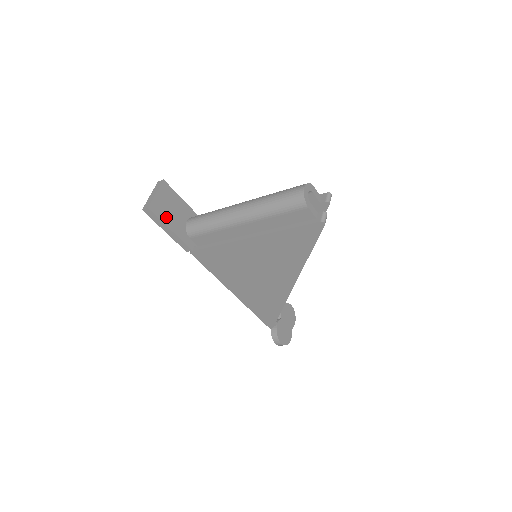
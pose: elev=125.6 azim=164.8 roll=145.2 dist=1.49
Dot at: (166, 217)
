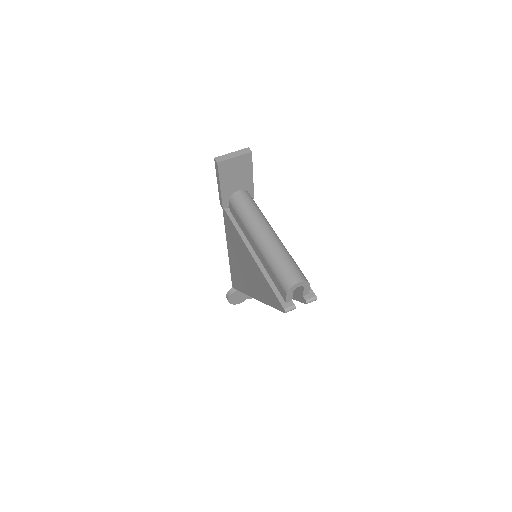
Dot at: (226, 177)
